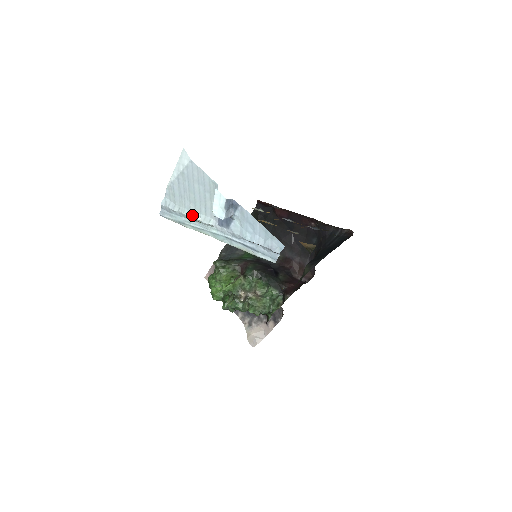
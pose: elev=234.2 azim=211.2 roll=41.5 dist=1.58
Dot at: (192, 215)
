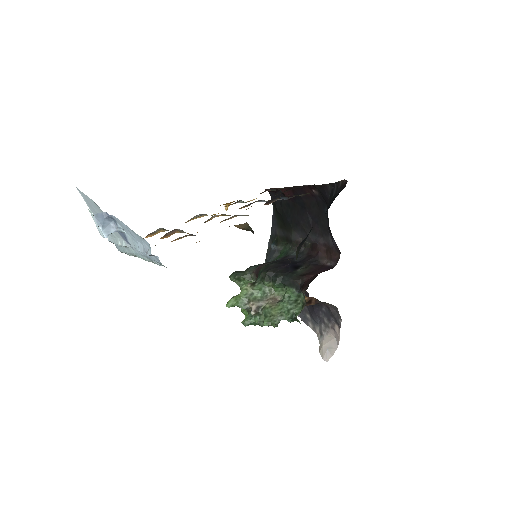
Dot at: (117, 242)
